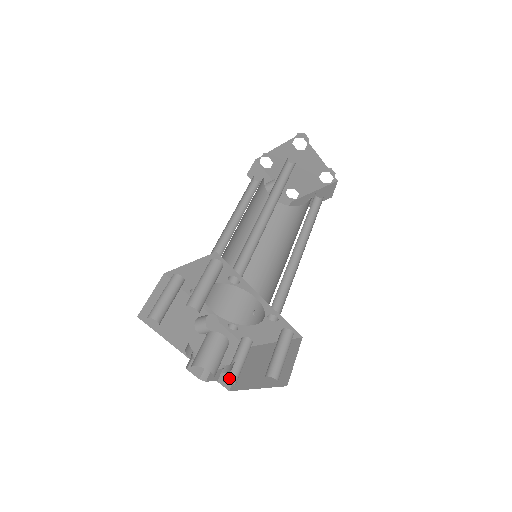
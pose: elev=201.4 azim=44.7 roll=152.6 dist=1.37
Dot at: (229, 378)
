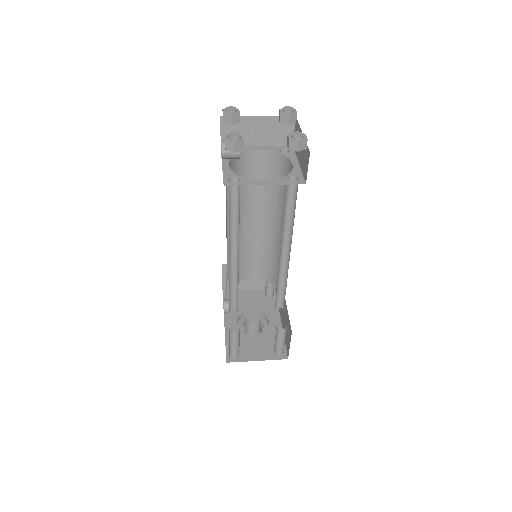
Dot at: occluded
